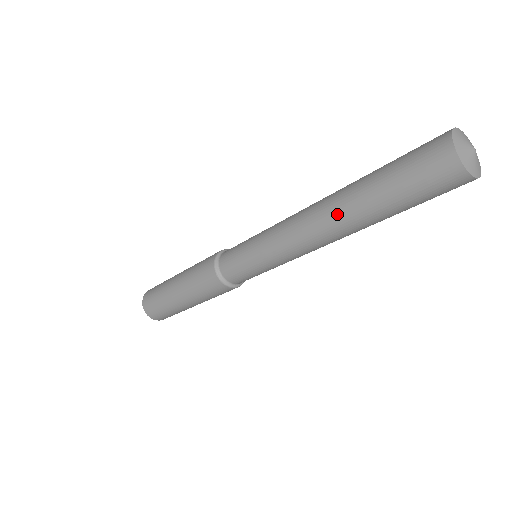
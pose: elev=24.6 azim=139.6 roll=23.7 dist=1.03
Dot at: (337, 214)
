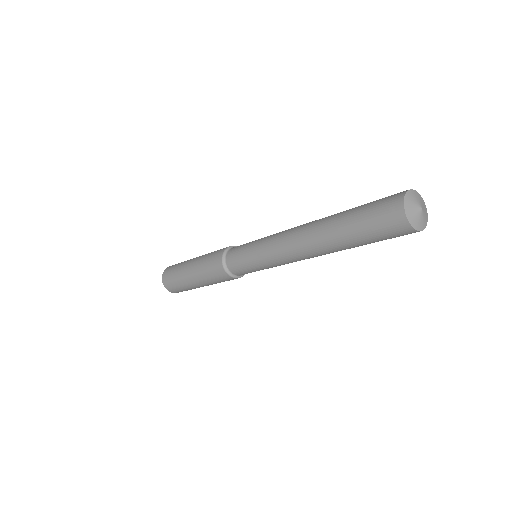
Dot at: (323, 248)
